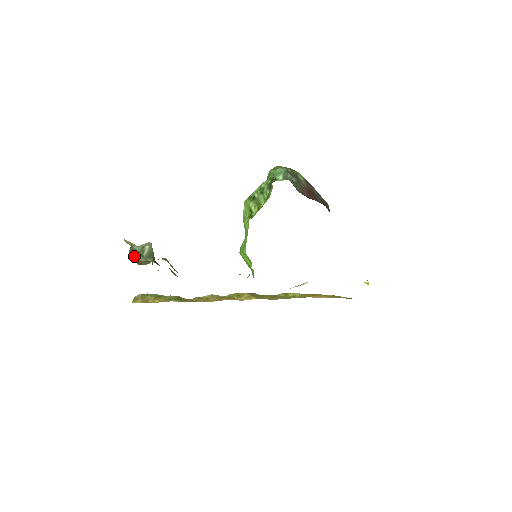
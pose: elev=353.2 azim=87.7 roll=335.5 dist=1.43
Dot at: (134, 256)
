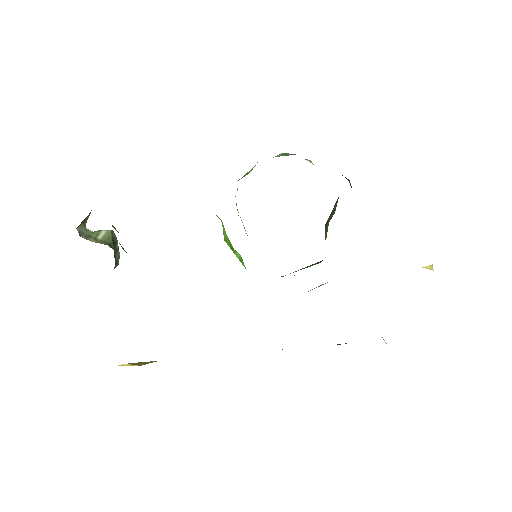
Dot at: (83, 234)
